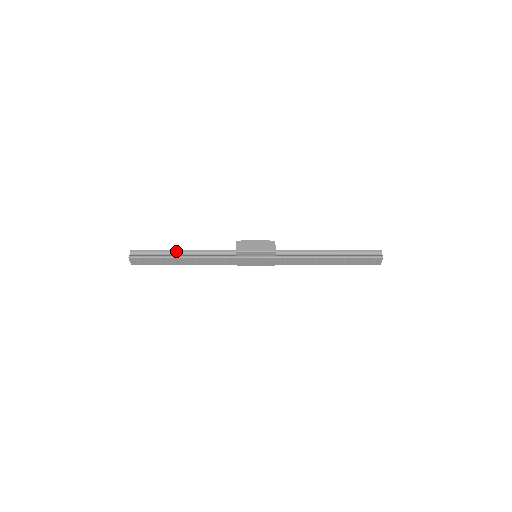
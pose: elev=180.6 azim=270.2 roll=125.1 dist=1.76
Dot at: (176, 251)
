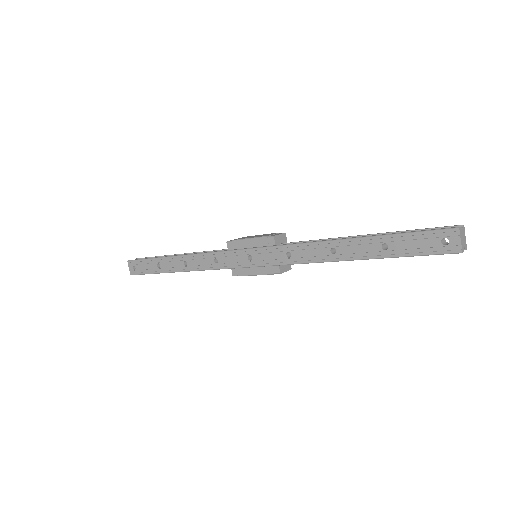
Dot at: (173, 255)
